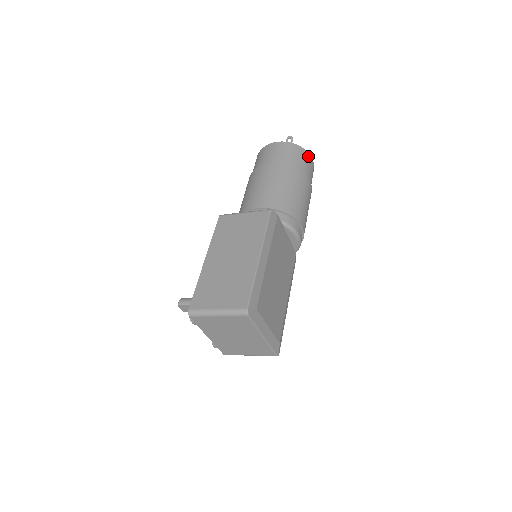
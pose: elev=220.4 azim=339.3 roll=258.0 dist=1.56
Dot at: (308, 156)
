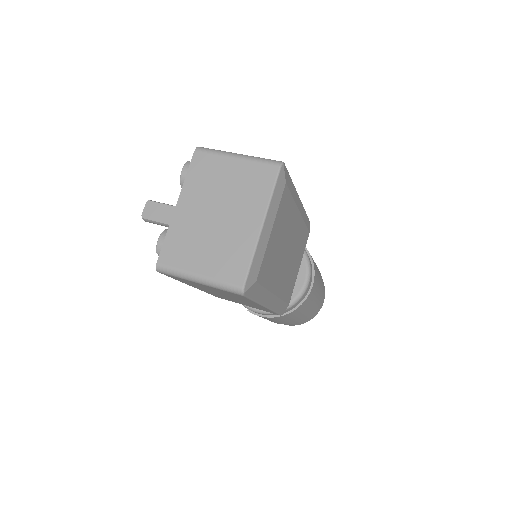
Dot at: (324, 289)
